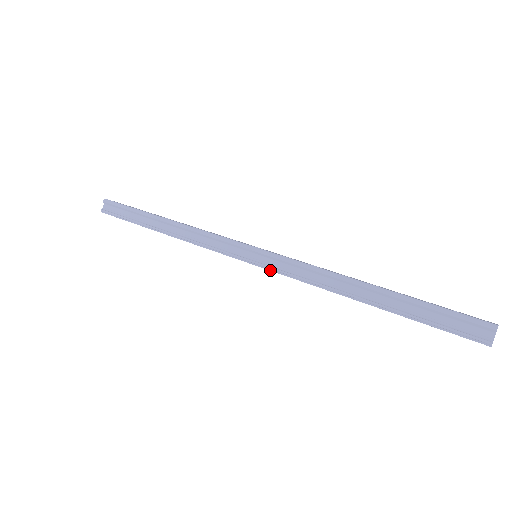
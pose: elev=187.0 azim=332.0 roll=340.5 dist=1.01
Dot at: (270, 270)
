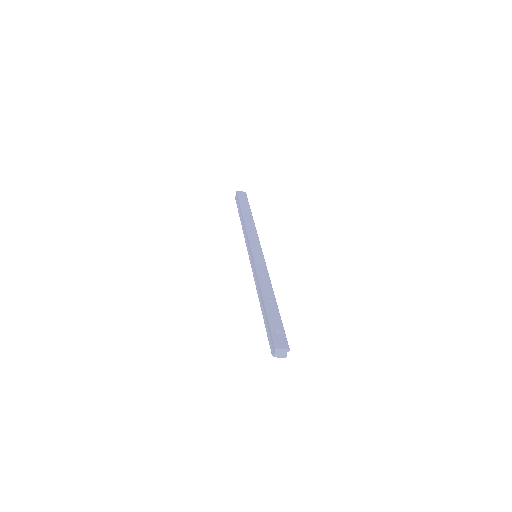
Dot at: (252, 268)
